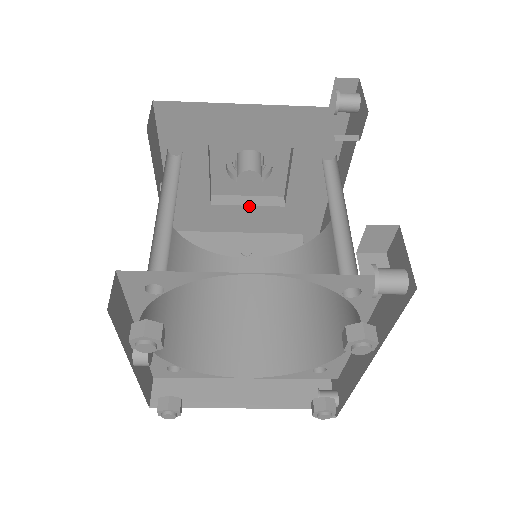
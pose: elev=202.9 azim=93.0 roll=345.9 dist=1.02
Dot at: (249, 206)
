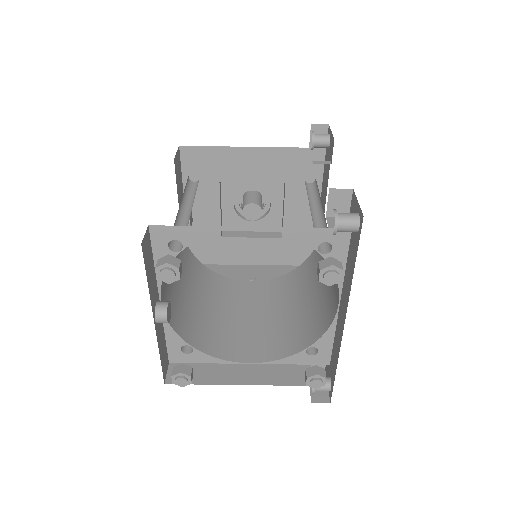
Dot at: (253, 238)
